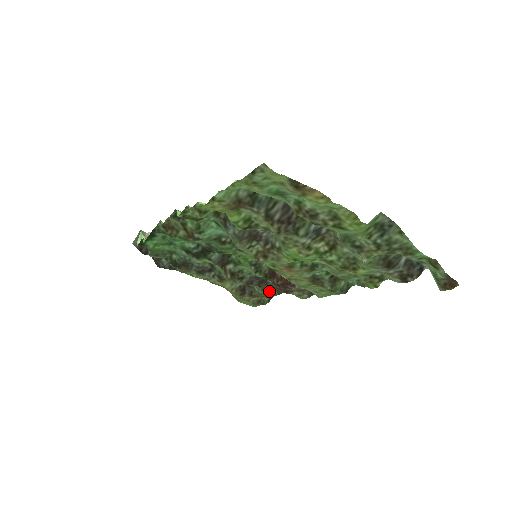
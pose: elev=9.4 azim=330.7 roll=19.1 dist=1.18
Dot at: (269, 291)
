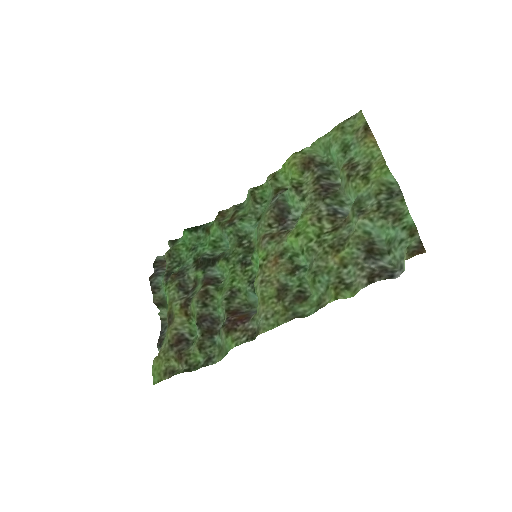
Dot at: (198, 359)
